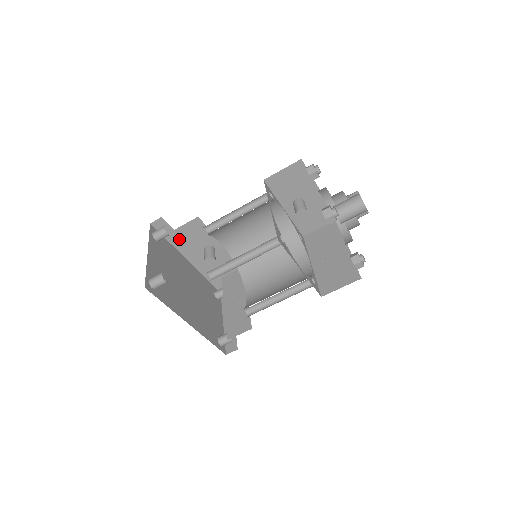
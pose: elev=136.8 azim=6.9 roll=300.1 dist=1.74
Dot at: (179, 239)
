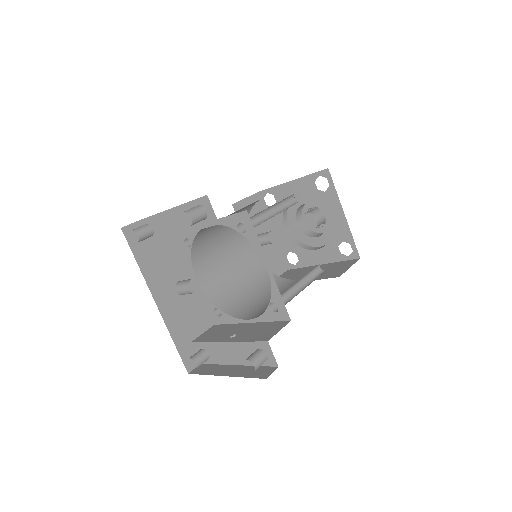
Dot at: (149, 262)
